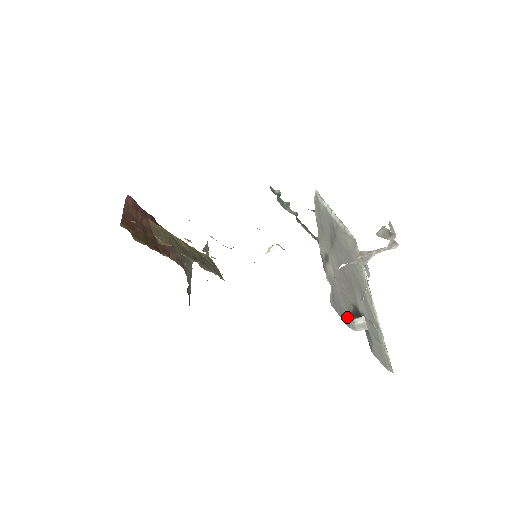
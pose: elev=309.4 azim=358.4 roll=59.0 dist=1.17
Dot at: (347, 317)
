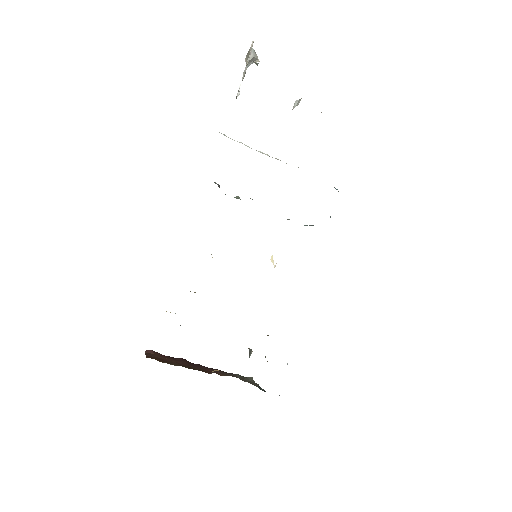
Dot at: occluded
